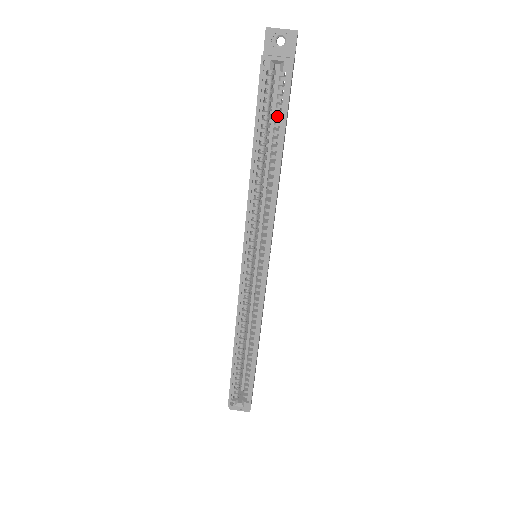
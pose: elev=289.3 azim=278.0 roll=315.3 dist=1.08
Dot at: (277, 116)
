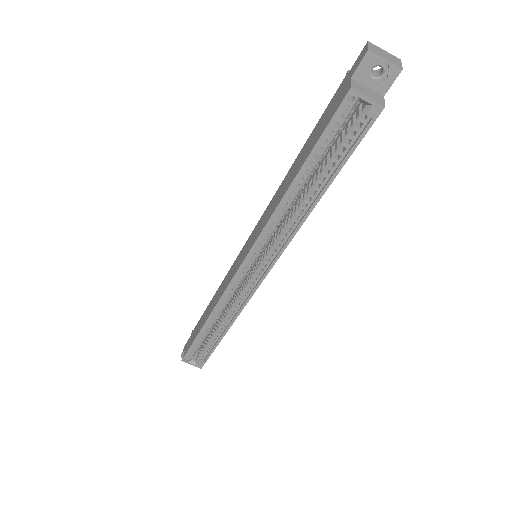
Dot at: (338, 153)
